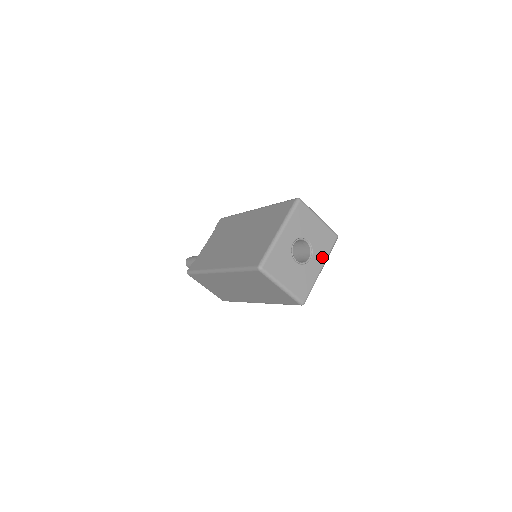
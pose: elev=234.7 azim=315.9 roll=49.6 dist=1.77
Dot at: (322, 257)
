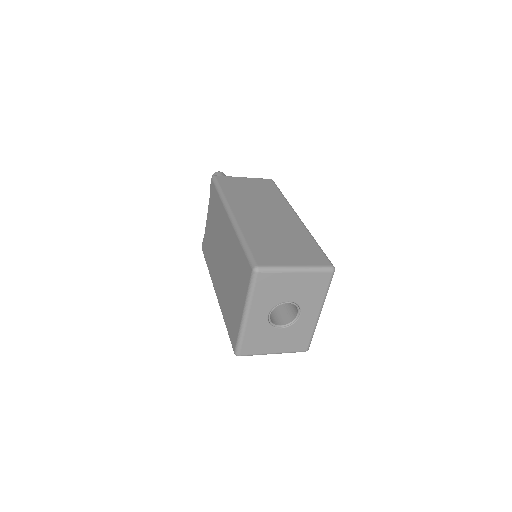
Dot at: (316, 304)
